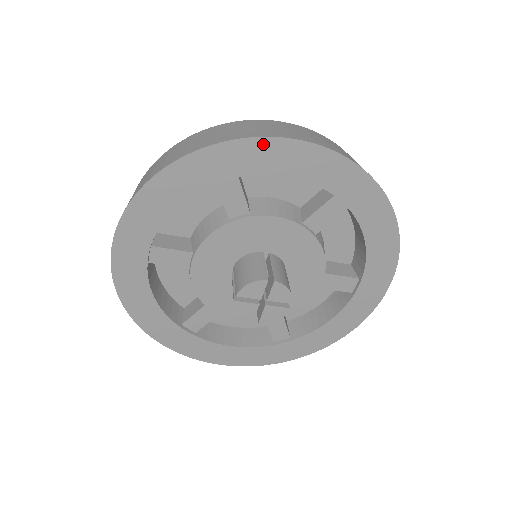
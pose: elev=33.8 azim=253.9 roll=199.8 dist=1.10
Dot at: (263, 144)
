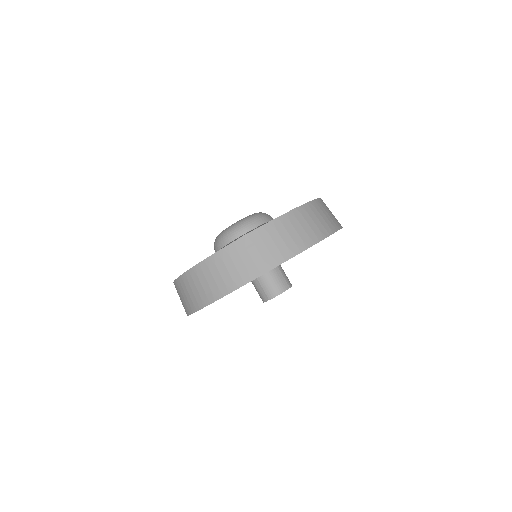
Dot at: occluded
